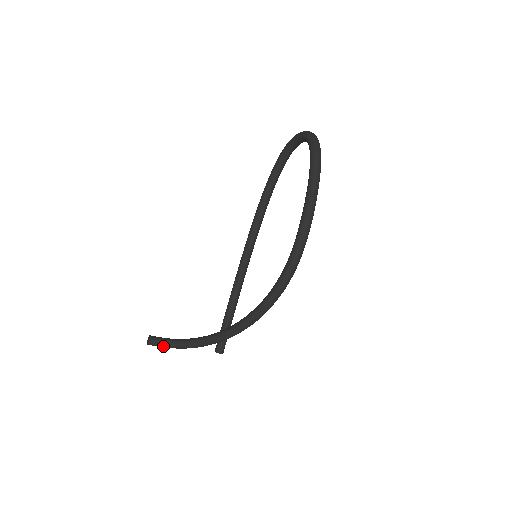
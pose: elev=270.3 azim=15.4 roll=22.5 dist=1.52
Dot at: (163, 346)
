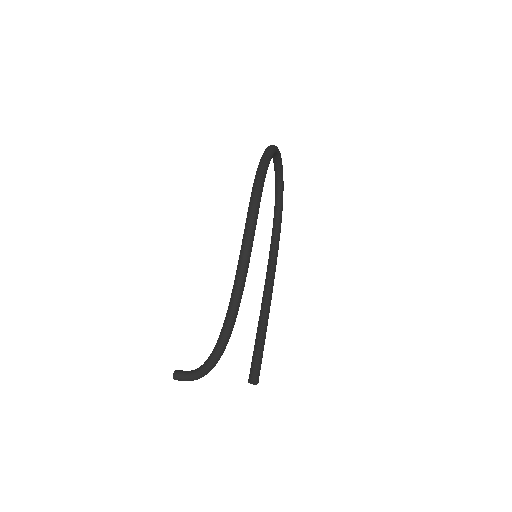
Dot at: (188, 377)
